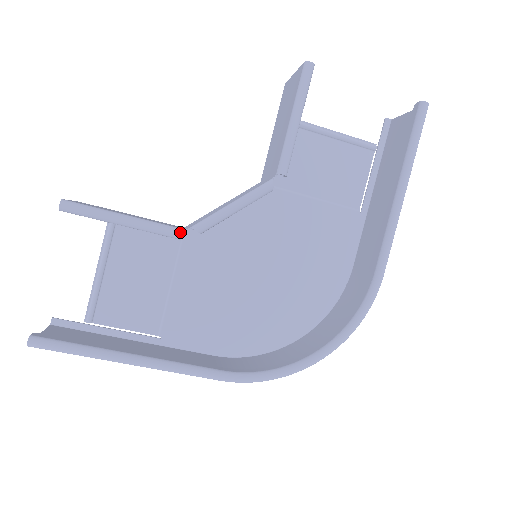
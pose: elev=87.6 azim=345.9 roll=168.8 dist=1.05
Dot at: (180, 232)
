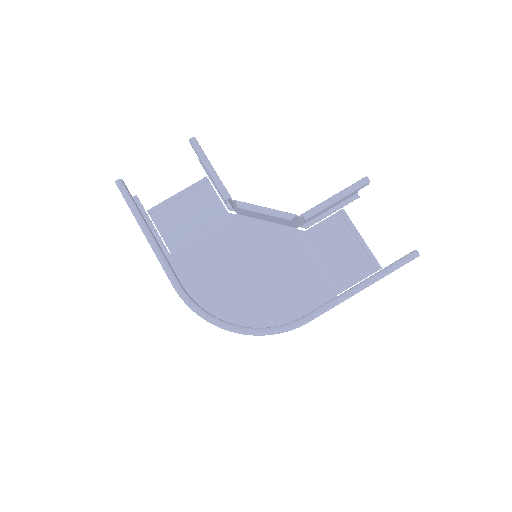
Dot at: (228, 197)
